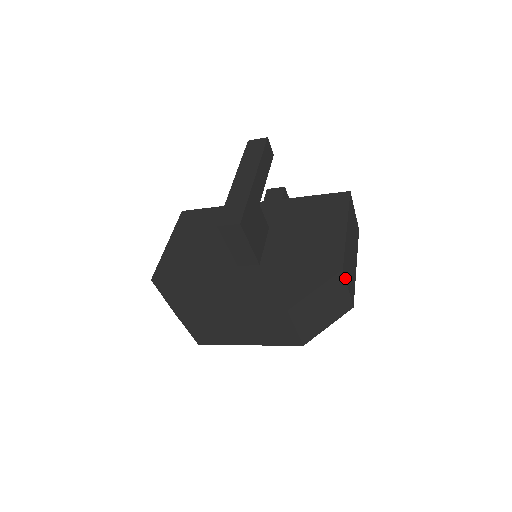
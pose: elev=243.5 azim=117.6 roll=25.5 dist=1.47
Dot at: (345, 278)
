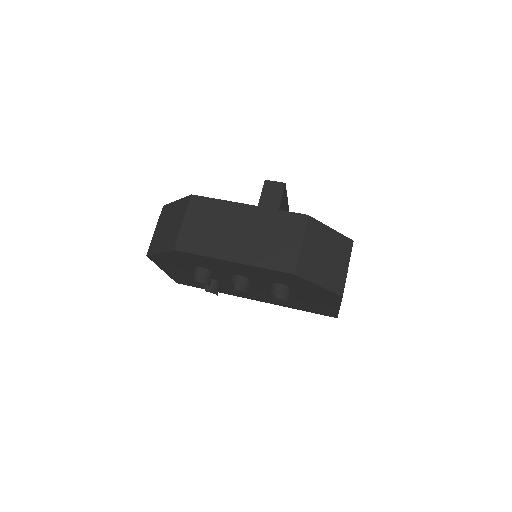
Dot at: occluded
